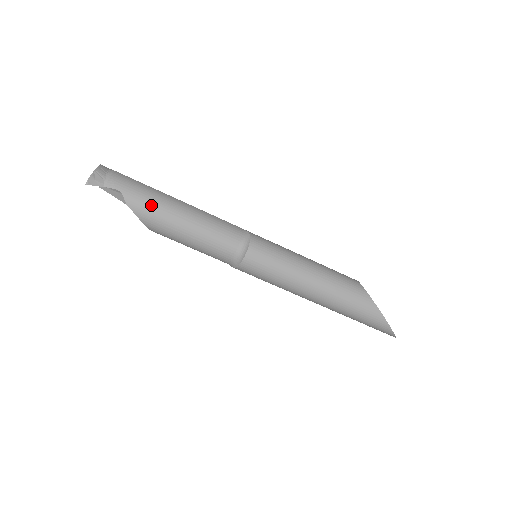
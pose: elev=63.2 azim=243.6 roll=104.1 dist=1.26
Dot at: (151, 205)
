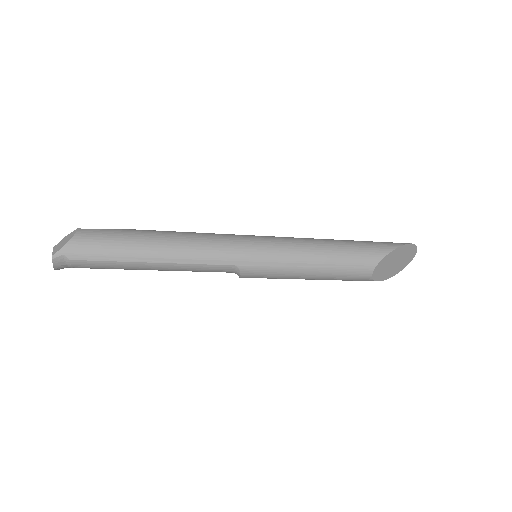
Dot at: (128, 269)
